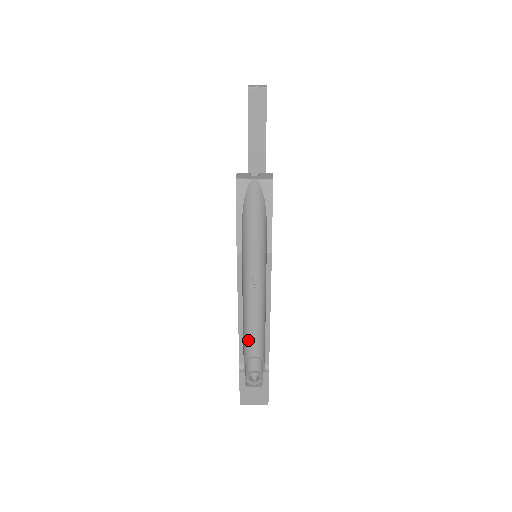
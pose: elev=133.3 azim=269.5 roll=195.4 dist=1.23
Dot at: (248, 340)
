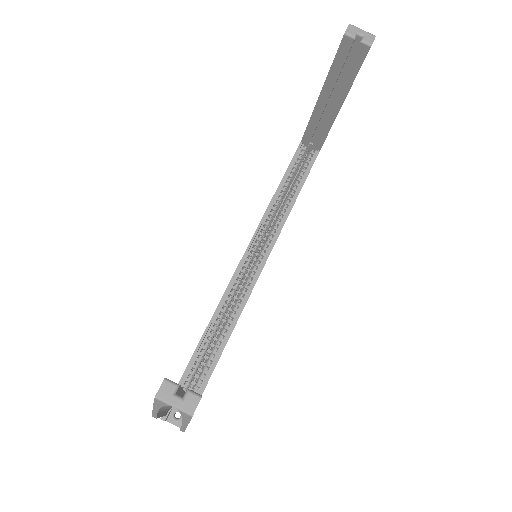
Dot at: occluded
